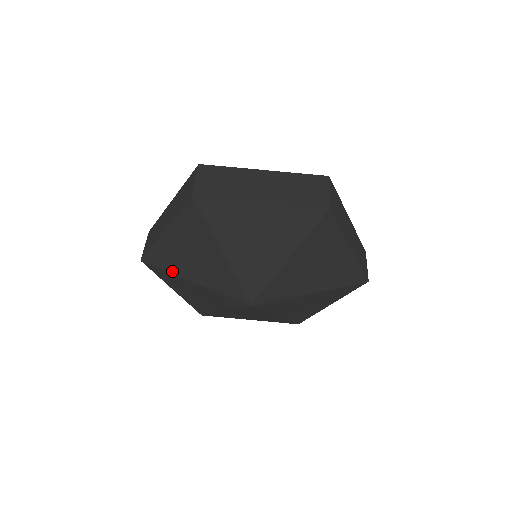
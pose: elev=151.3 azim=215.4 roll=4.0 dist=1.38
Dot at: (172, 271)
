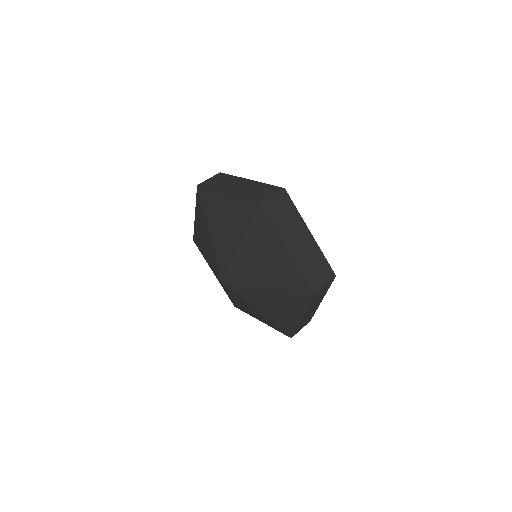
Dot at: (206, 212)
